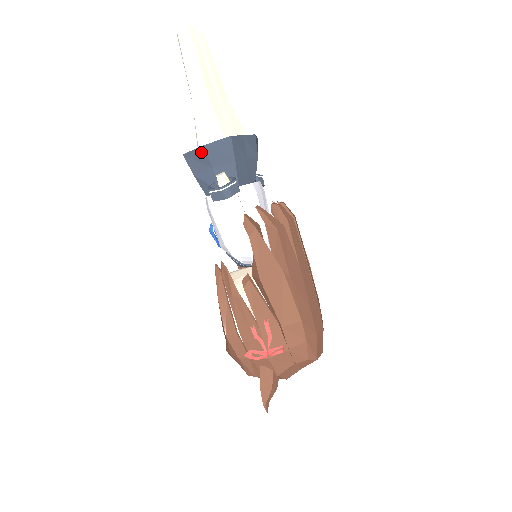
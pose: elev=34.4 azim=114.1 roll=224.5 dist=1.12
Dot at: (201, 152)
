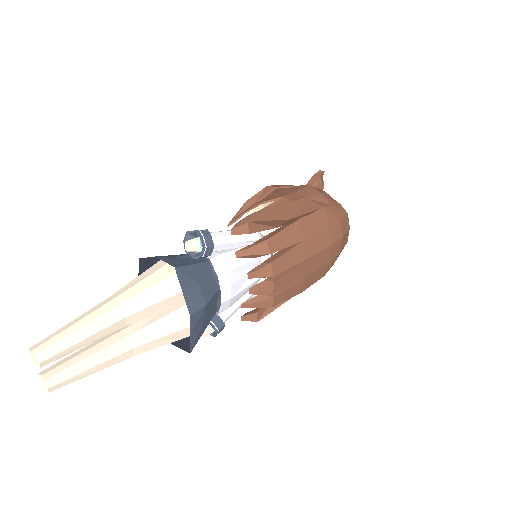
Dot at: occluded
